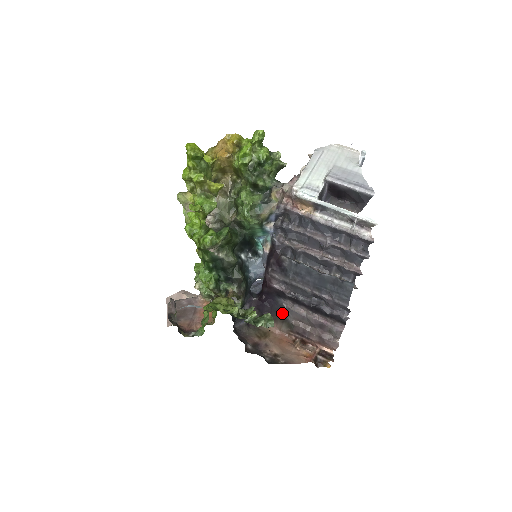
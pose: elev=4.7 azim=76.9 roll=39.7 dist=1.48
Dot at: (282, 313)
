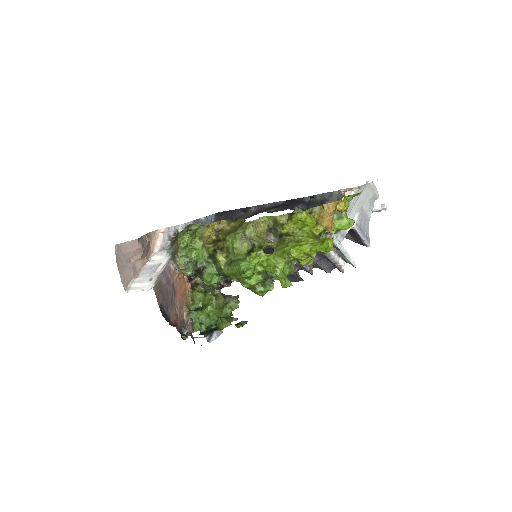
Dot at: occluded
